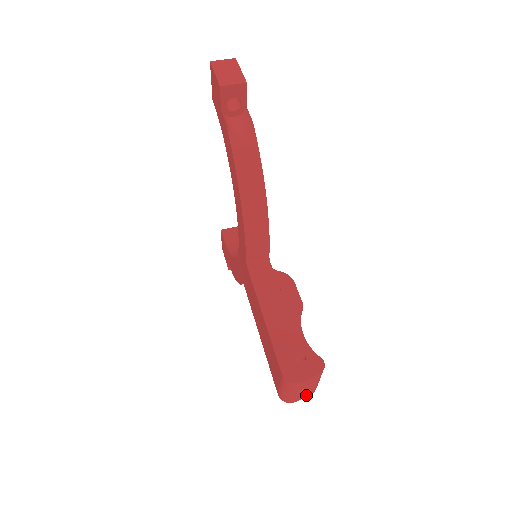
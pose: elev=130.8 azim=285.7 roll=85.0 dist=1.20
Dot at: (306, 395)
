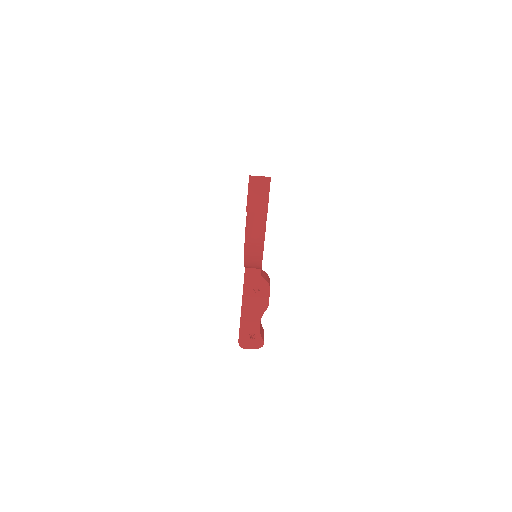
Dot at: occluded
